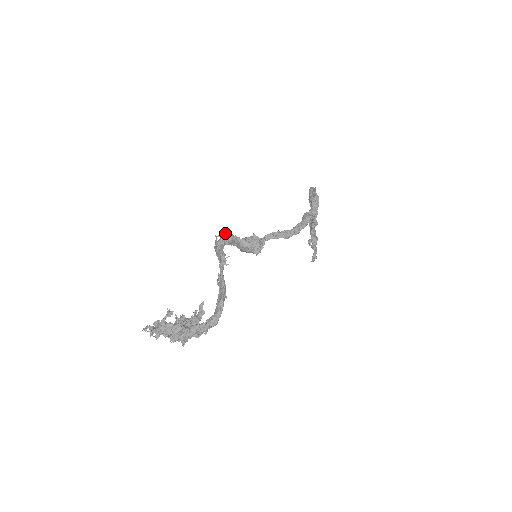
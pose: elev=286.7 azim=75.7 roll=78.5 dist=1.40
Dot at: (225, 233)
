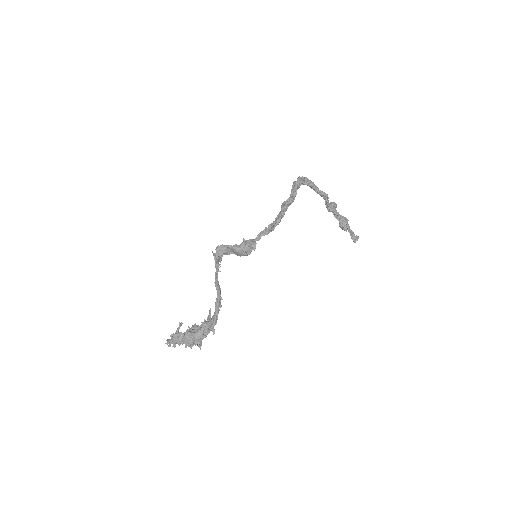
Dot at: (217, 246)
